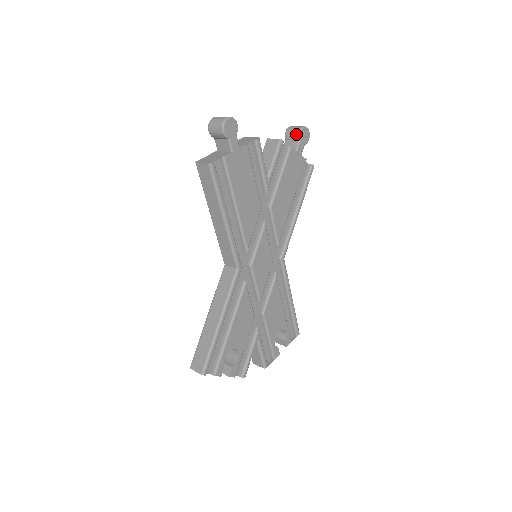
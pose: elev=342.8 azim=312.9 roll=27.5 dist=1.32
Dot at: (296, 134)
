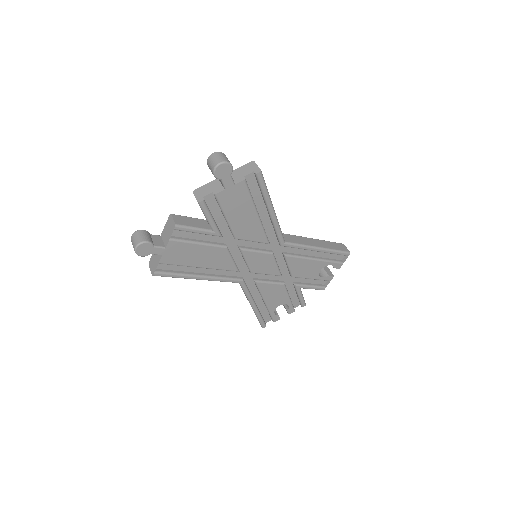
Dot at: (214, 176)
